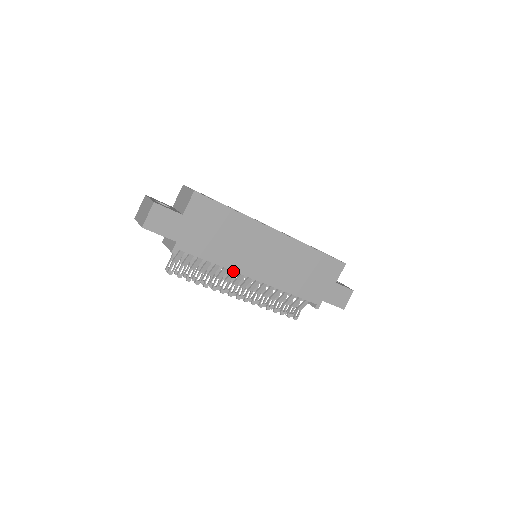
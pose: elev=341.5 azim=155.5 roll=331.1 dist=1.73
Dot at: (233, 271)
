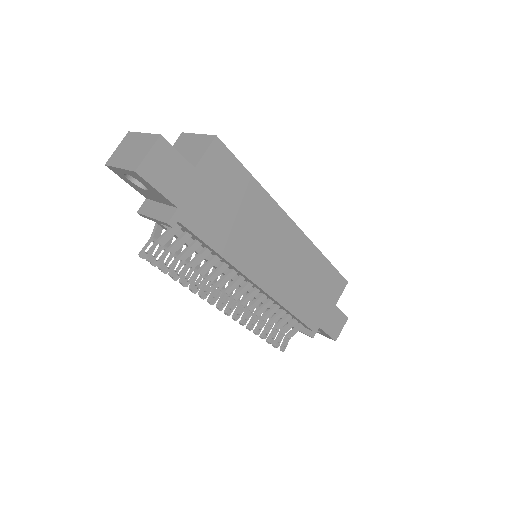
Dot at: (232, 271)
